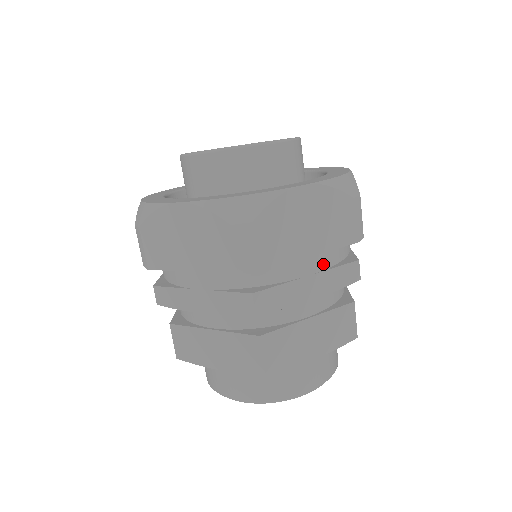
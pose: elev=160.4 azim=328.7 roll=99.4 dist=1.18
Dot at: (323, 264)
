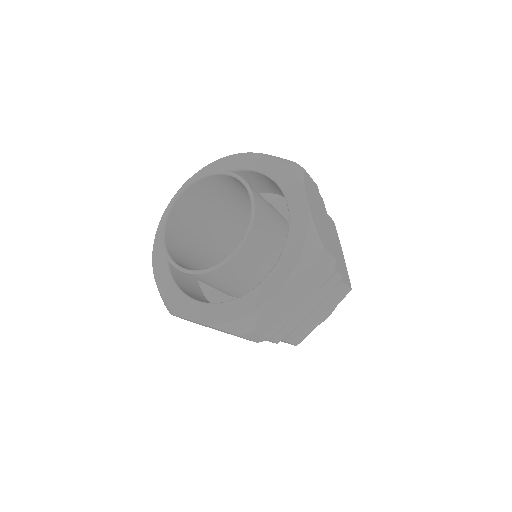
Dot at: occluded
